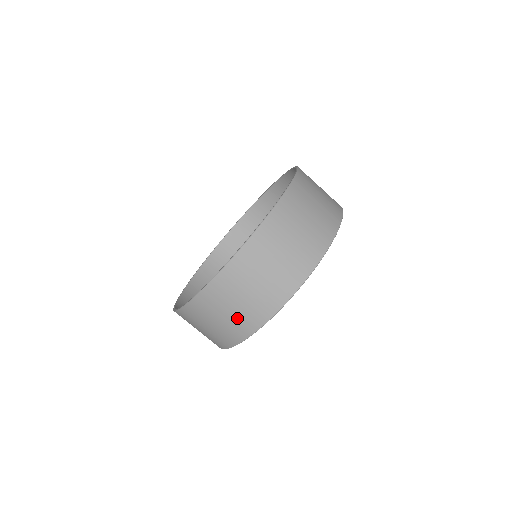
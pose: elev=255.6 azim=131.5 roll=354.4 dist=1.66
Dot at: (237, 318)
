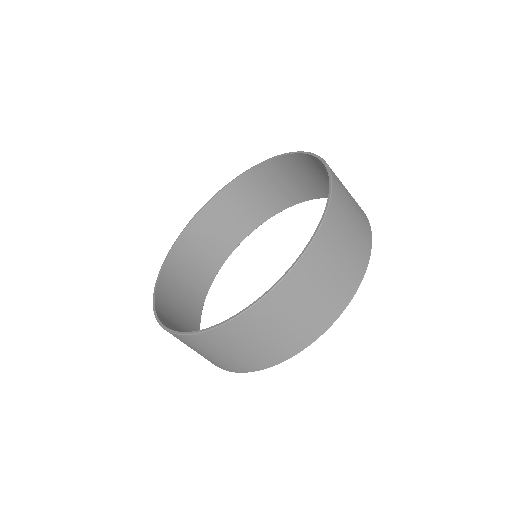
Dot at: (231, 360)
